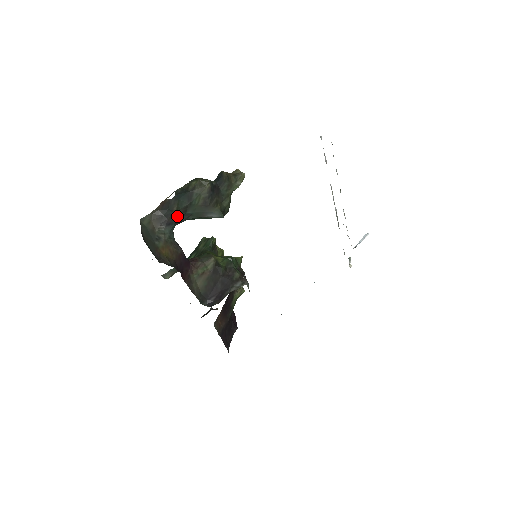
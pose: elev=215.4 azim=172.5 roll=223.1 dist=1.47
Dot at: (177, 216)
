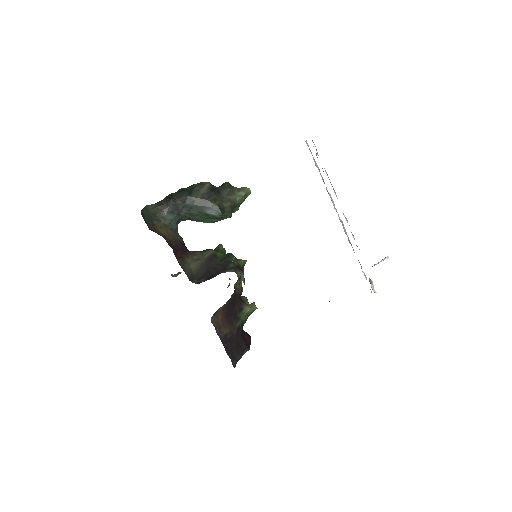
Dot at: (177, 205)
